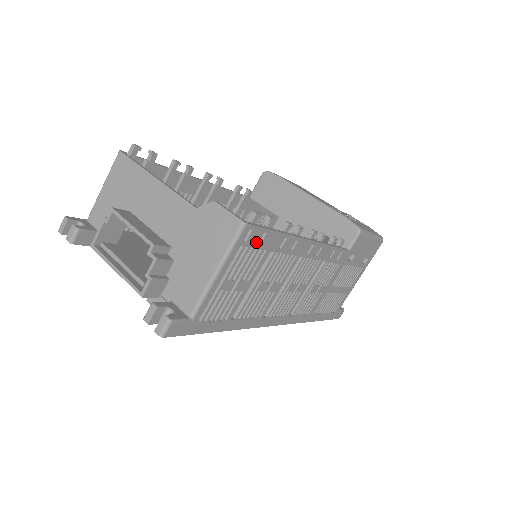
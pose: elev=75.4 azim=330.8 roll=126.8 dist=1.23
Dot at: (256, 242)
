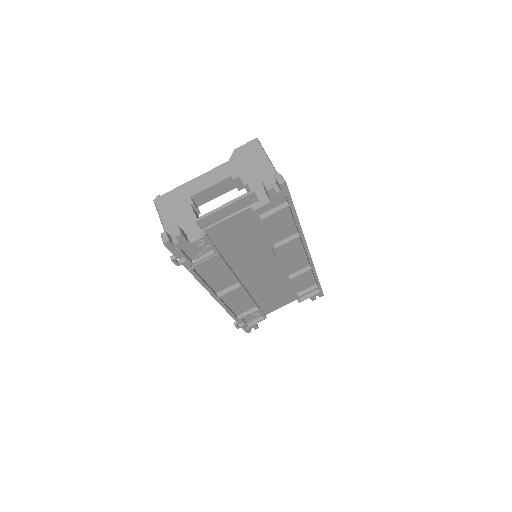
Dot at: occluded
